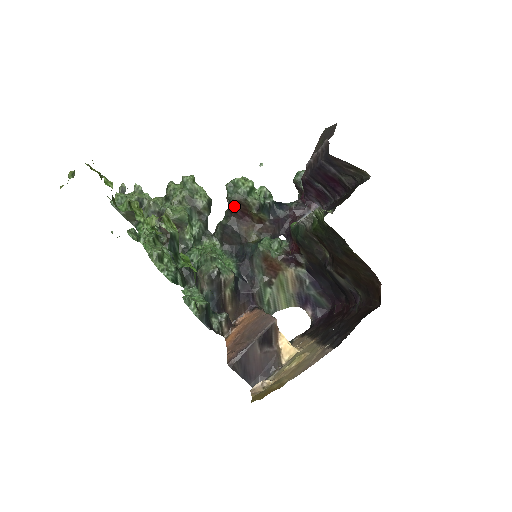
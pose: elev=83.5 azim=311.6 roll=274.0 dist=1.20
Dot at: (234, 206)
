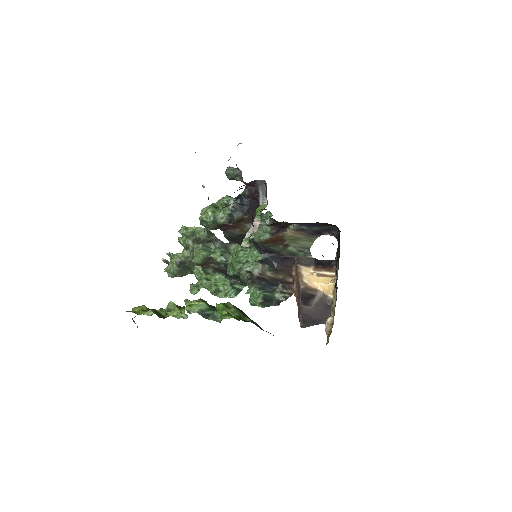
Dot at: occluded
